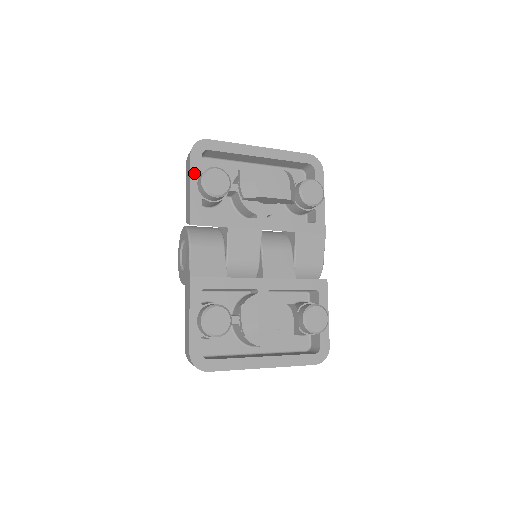
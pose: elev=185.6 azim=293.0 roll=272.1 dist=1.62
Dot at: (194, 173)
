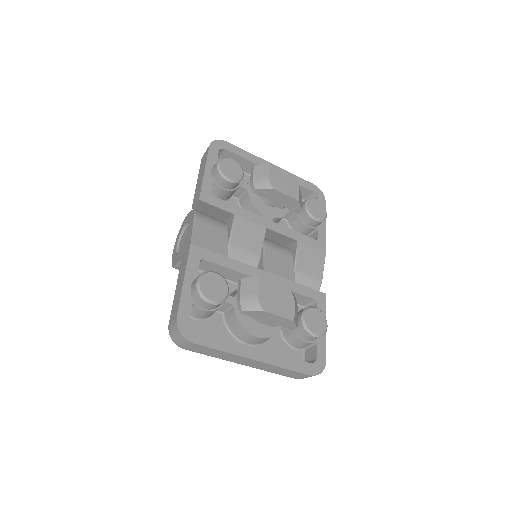
Dot at: (210, 161)
